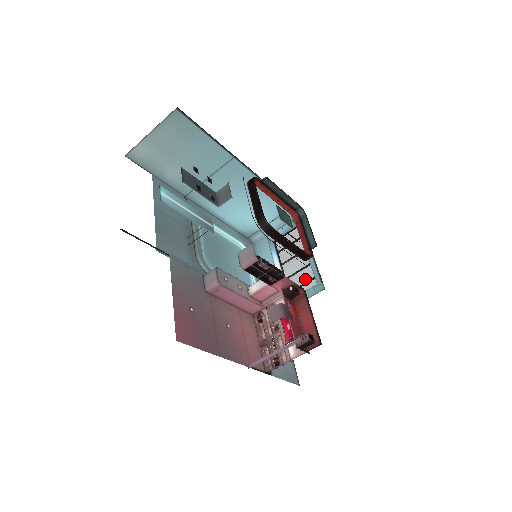
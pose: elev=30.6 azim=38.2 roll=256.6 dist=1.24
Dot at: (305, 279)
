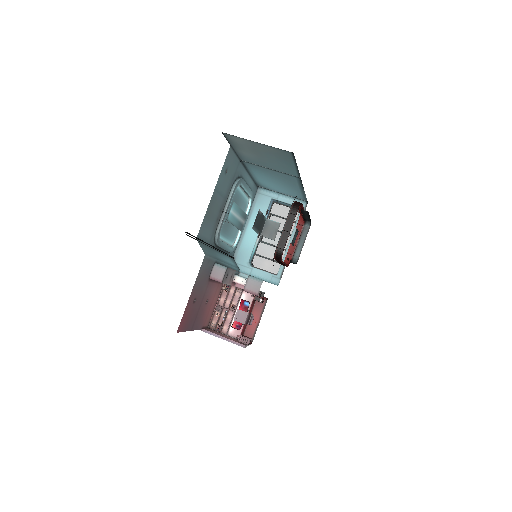
Dot at: (272, 256)
